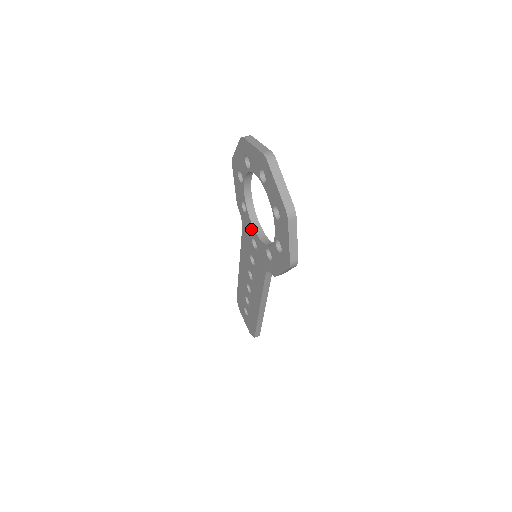
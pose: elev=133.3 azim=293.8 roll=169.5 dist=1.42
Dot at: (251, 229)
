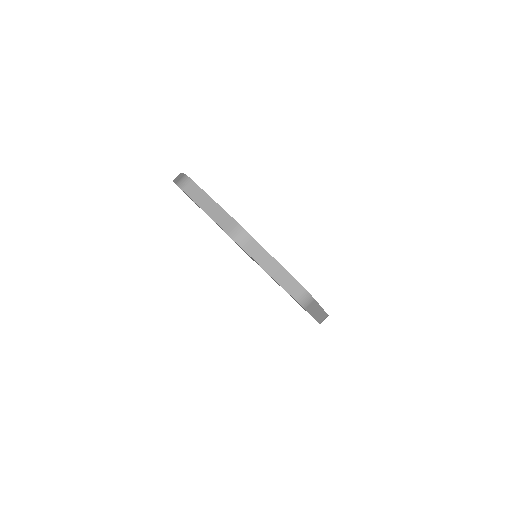
Dot at: occluded
